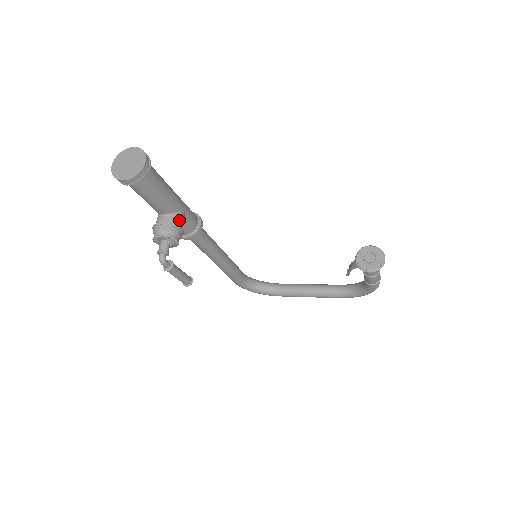
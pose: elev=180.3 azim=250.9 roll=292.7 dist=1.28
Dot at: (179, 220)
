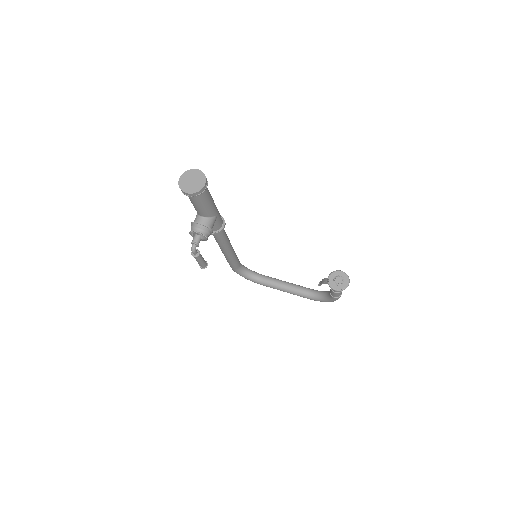
Dot at: (212, 223)
